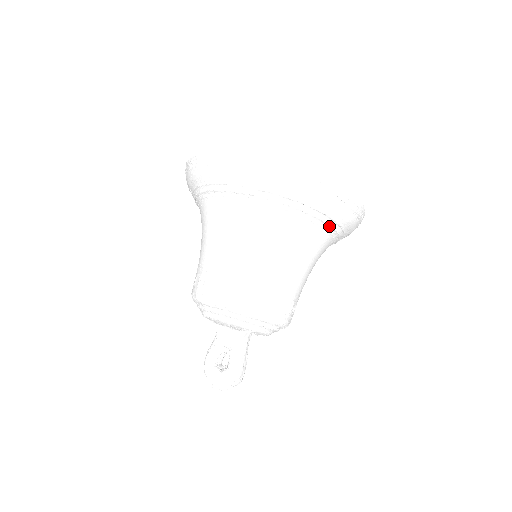
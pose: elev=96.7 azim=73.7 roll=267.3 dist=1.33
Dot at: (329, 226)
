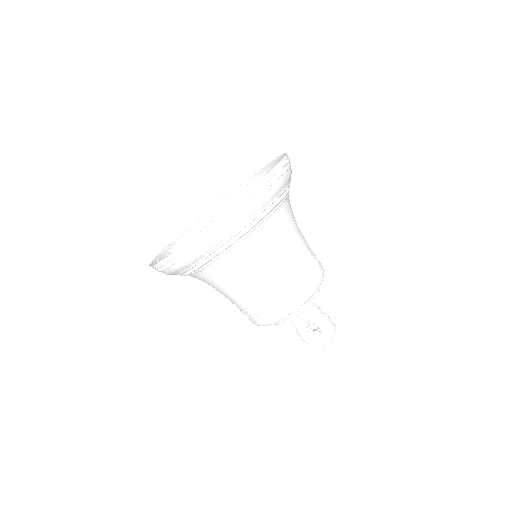
Dot at: (283, 199)
